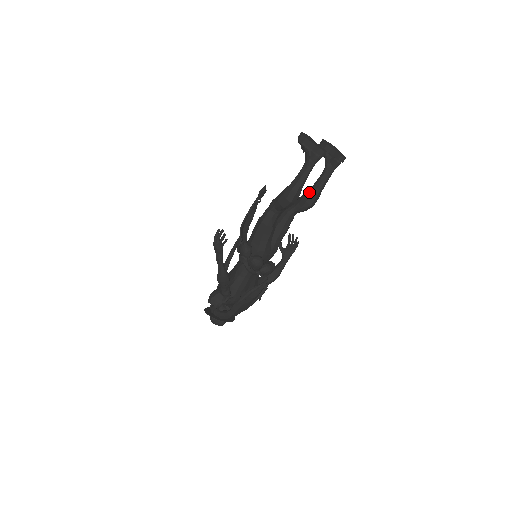
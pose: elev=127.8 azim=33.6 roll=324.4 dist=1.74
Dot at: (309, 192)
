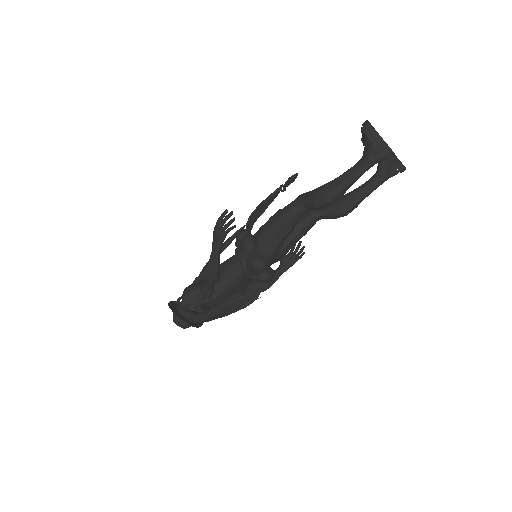
Dot at: (348, 197)
